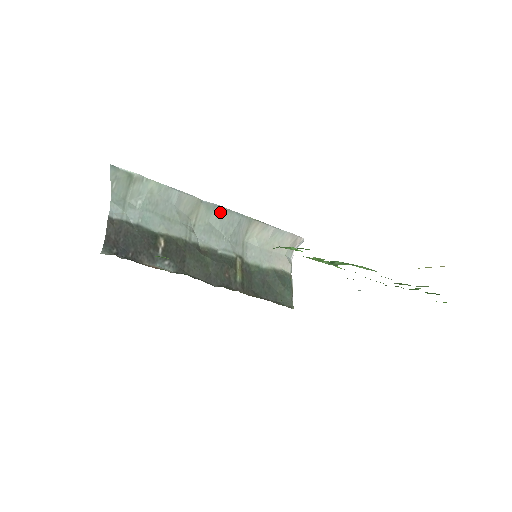
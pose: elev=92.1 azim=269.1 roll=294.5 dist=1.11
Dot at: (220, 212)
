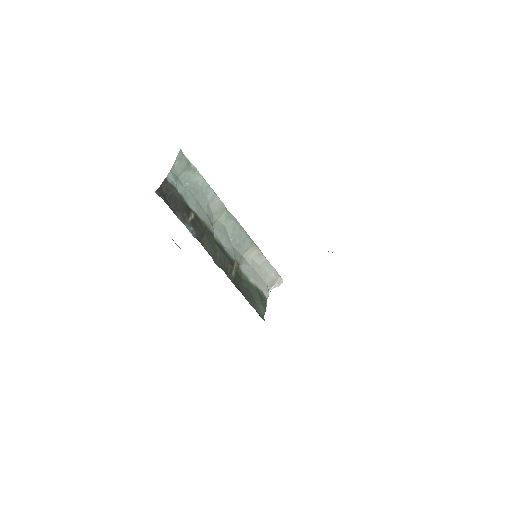
Dot at: (235, 224)
